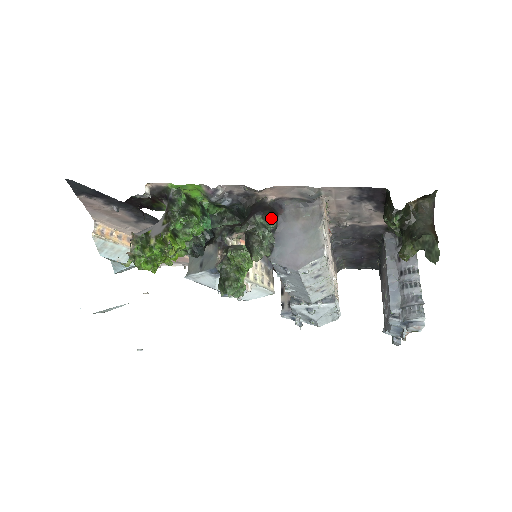
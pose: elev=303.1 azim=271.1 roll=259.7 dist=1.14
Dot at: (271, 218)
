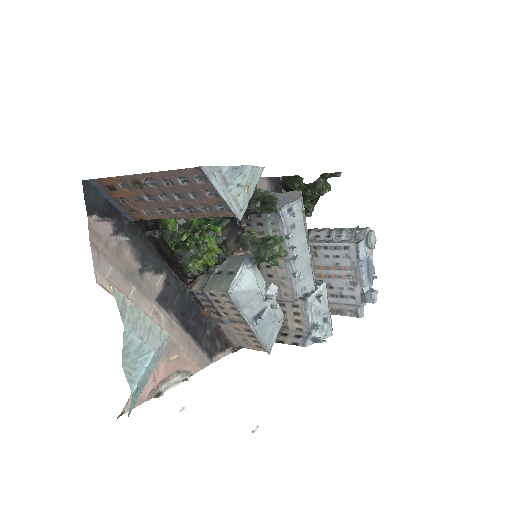
Dot at: occluded
